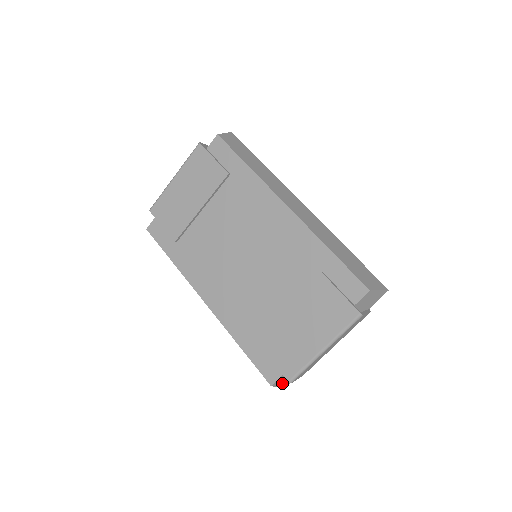
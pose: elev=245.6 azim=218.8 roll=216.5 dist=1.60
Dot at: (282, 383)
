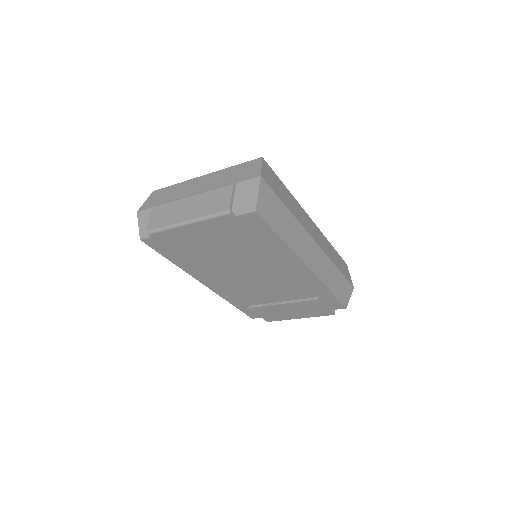
Dot at: occluded
